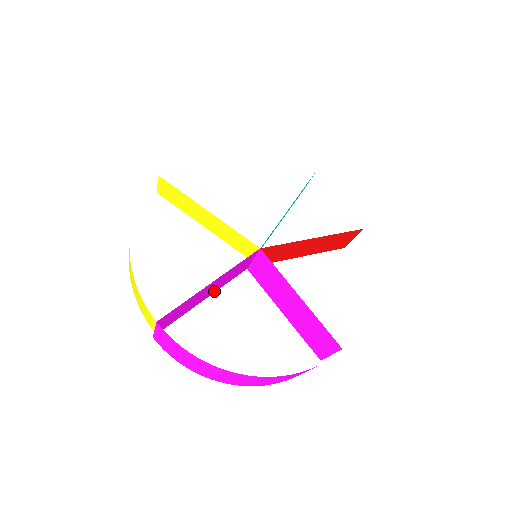
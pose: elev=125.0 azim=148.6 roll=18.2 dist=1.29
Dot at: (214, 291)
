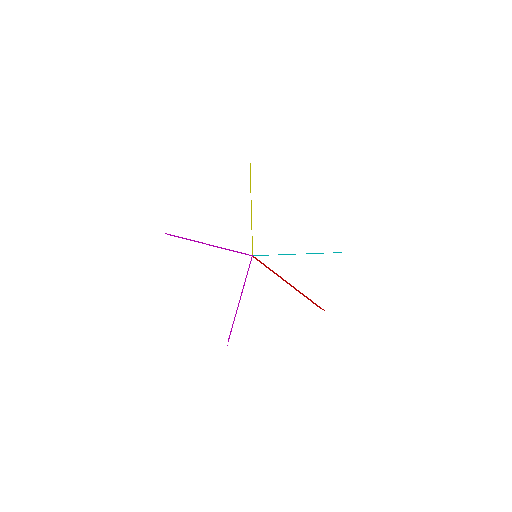
Dot at: occluded
